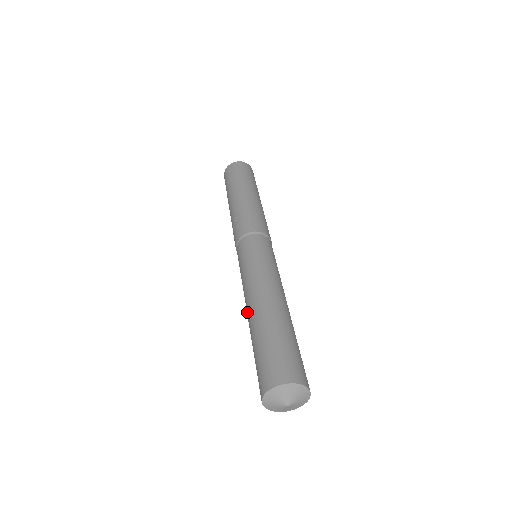
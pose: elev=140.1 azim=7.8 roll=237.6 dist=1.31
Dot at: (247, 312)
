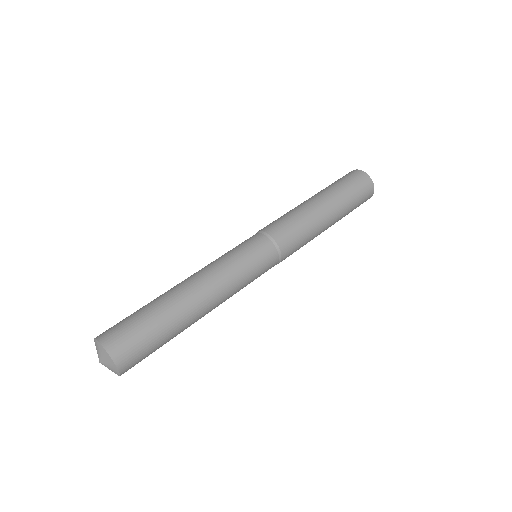
Dot at: occluded
